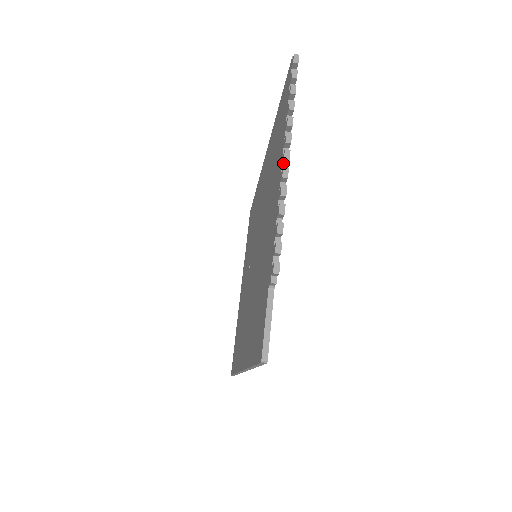
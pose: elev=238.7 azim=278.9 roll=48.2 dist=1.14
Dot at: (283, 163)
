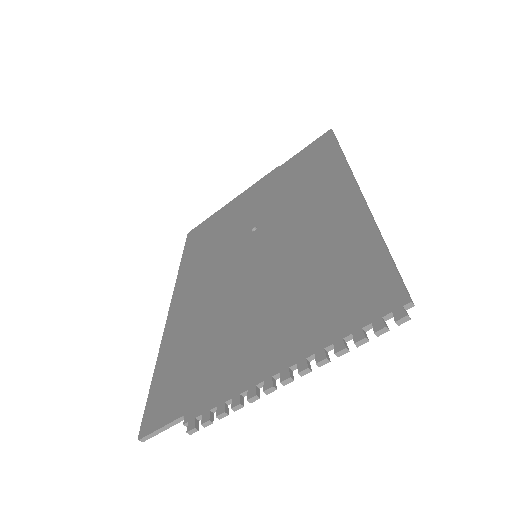
Dot at: (281, 375)
